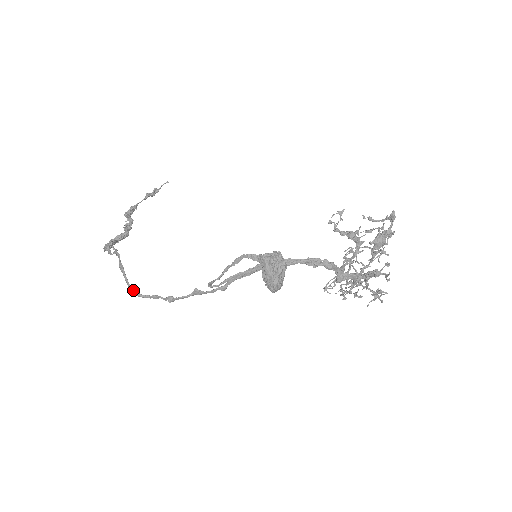
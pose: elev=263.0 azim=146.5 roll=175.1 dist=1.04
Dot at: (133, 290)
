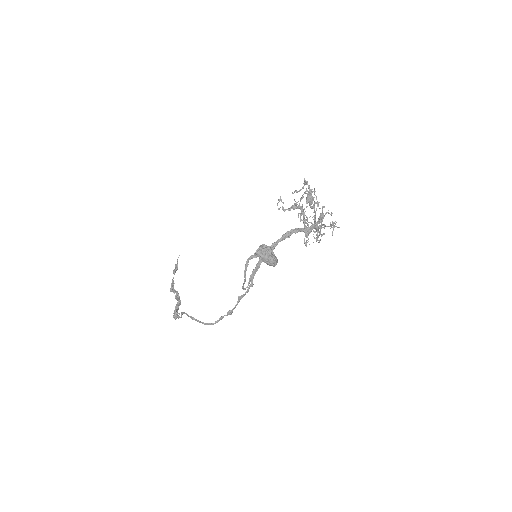
Dot at: (207, 324)
